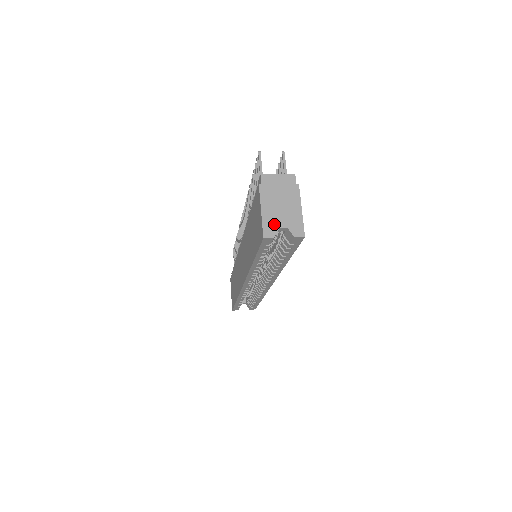
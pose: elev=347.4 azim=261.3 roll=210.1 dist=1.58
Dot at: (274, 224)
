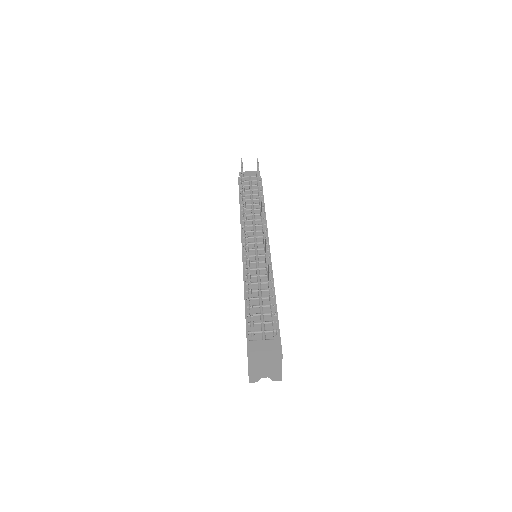
Dot at: (258, 376)
